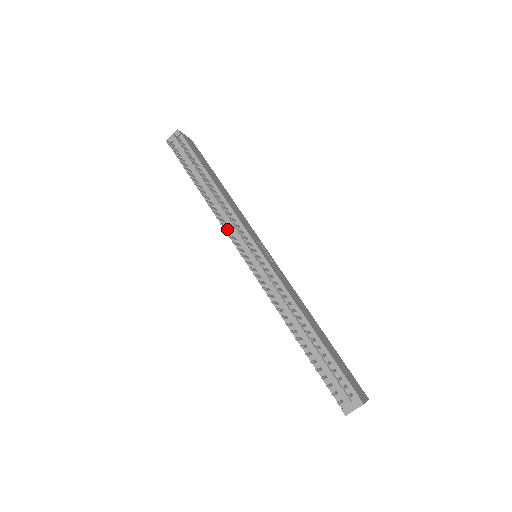
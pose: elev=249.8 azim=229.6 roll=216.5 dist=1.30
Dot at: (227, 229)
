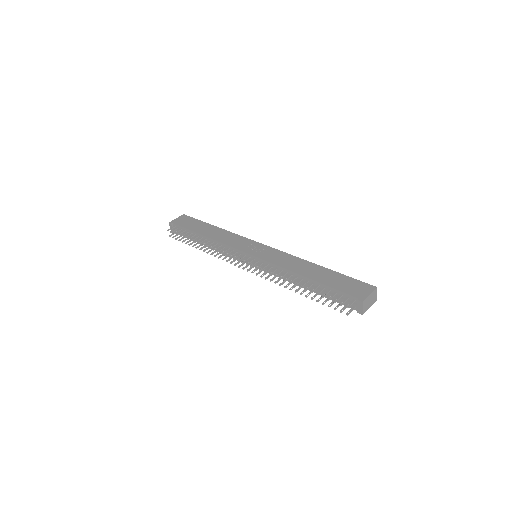
Dot at: occluded
